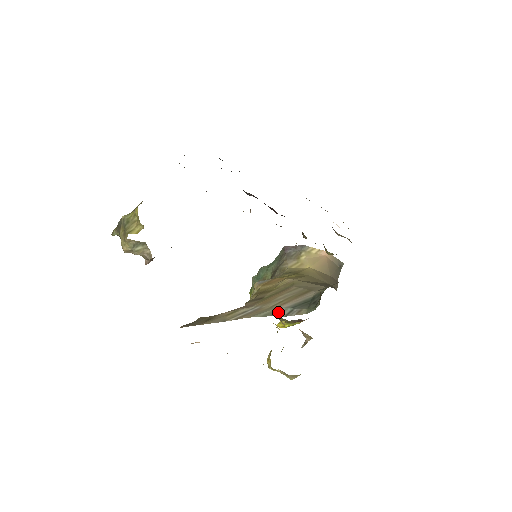
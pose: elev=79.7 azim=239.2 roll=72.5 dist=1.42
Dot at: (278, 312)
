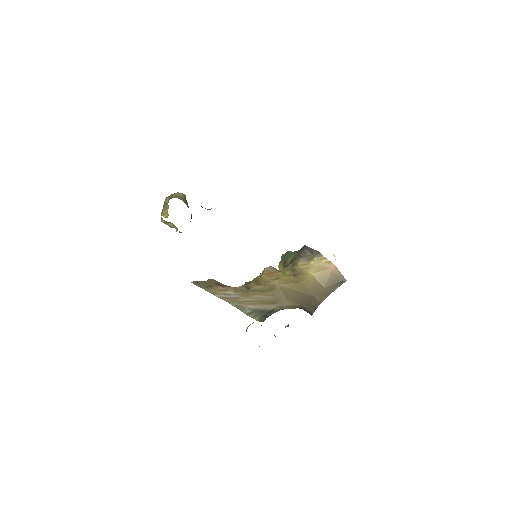
Dot at: (244, 308)
